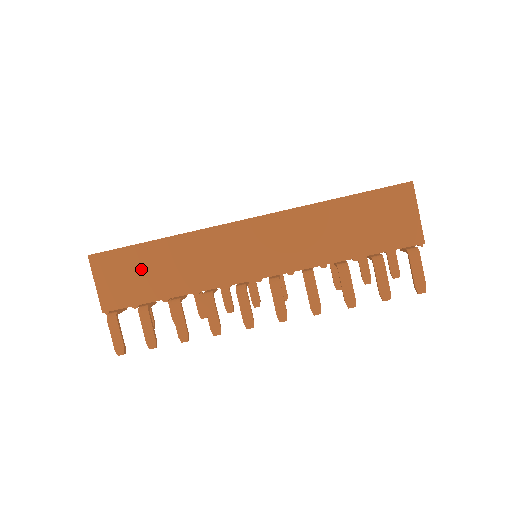
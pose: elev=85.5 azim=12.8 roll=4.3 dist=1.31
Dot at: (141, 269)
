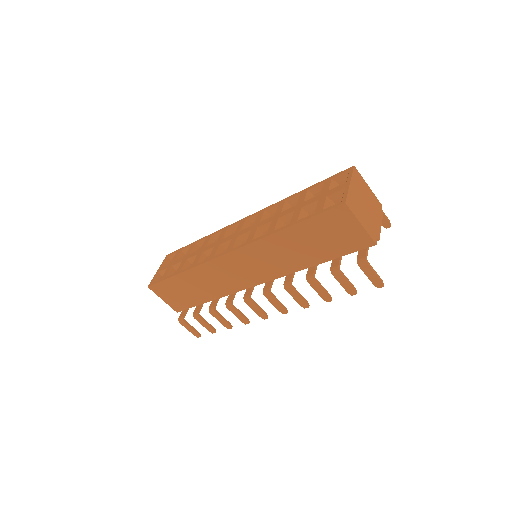
Dot at: (182, 289)
